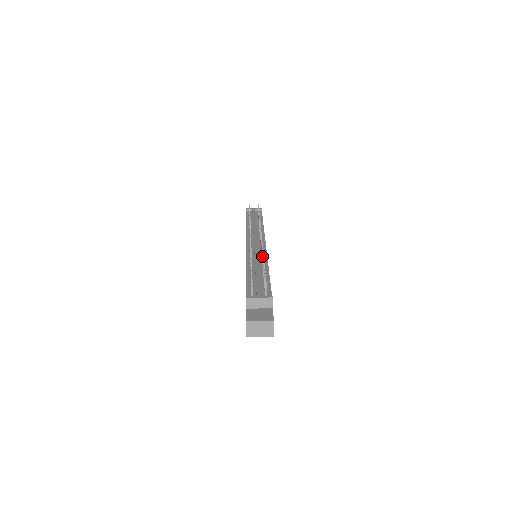
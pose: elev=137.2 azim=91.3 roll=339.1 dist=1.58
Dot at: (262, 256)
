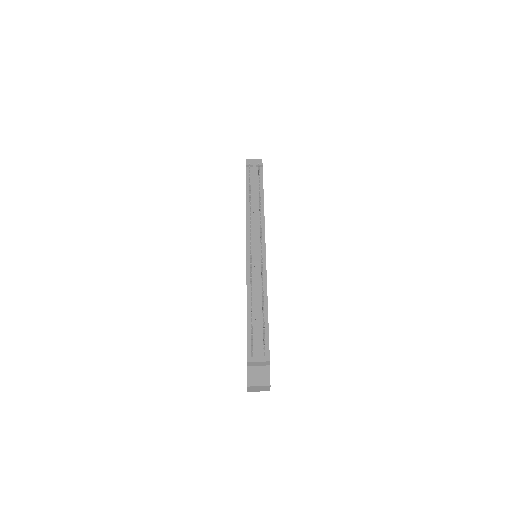
Dot at: (262, 291)
